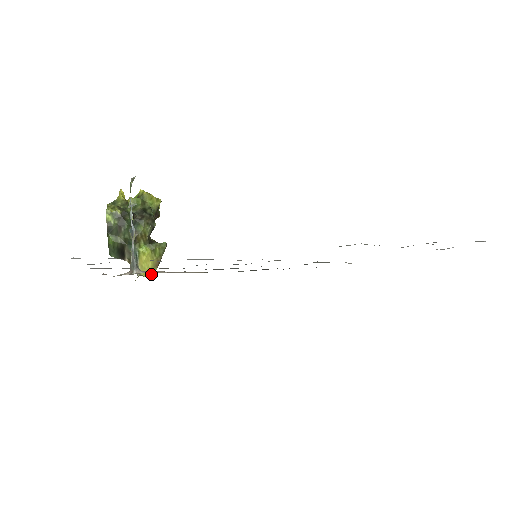
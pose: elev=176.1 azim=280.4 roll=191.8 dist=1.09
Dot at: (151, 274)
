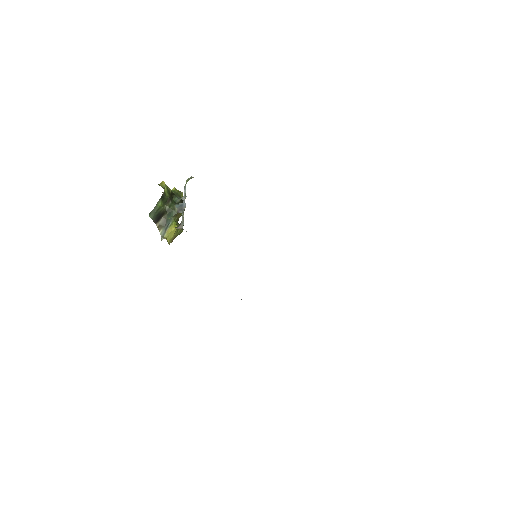
Dot at: (169, 243)
